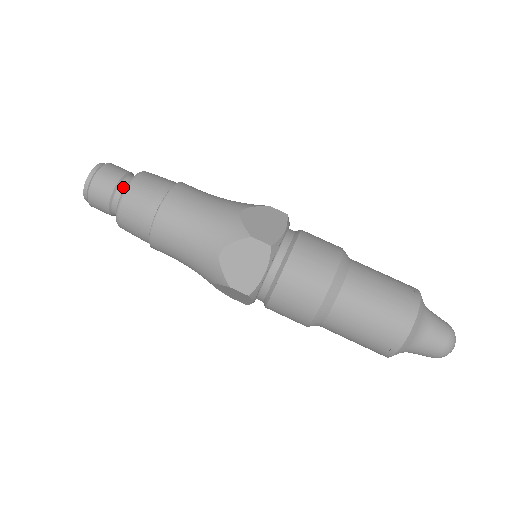
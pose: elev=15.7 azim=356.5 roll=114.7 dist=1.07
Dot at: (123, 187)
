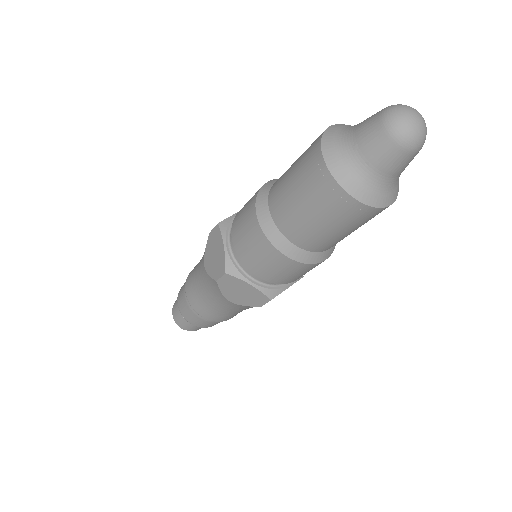
Dot at: occluded
